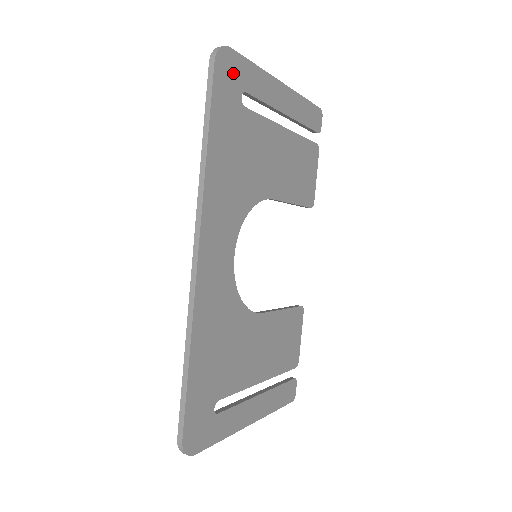
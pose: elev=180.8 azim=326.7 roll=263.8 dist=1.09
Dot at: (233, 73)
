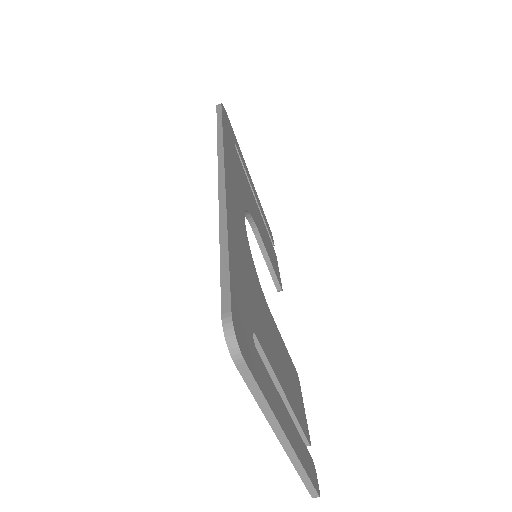
Dot at: (229, 126)
